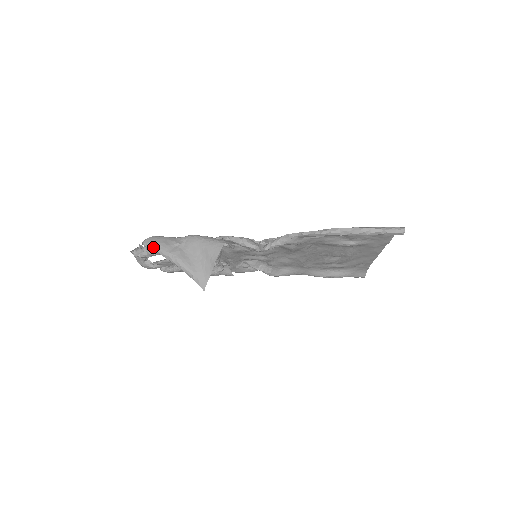
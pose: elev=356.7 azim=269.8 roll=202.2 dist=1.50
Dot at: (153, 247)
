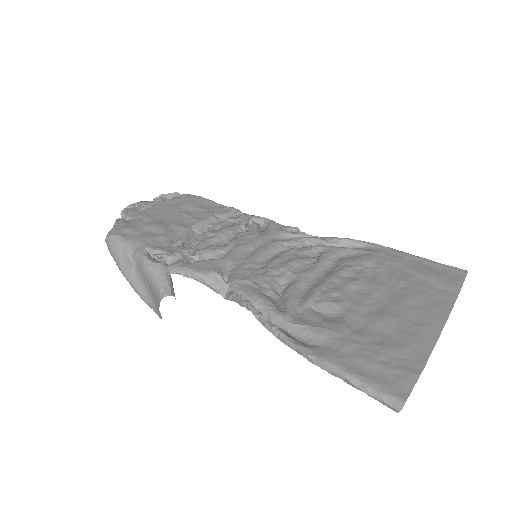
Dot at: occluded
